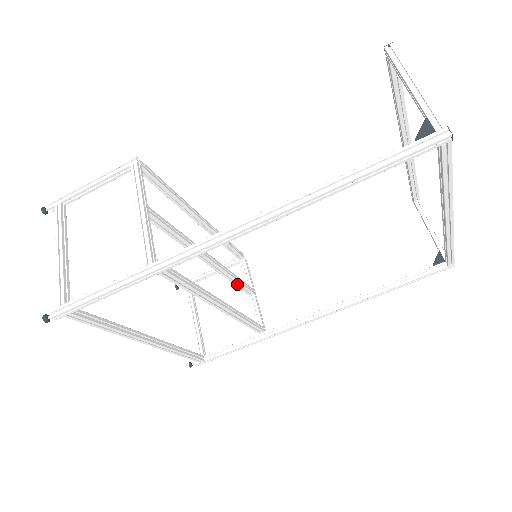
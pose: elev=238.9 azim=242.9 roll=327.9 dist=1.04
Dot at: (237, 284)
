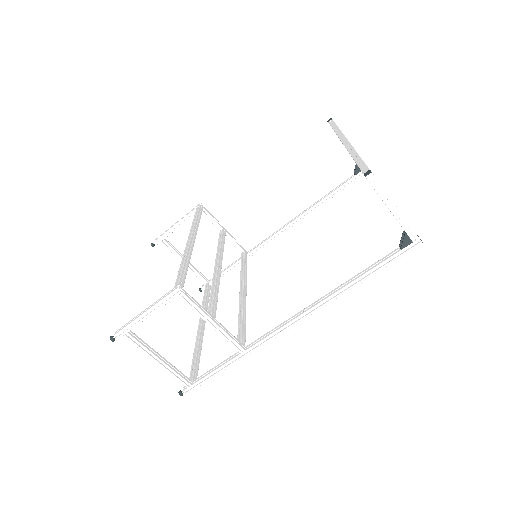
Dot at: (222, 245)
